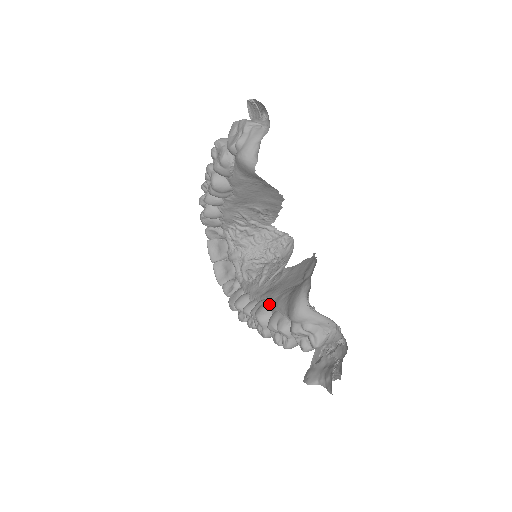
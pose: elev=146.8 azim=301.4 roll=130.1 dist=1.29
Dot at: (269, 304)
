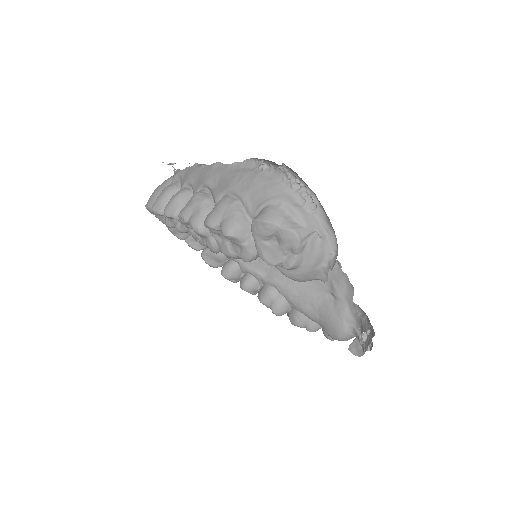
Dot at: (284, 299)
